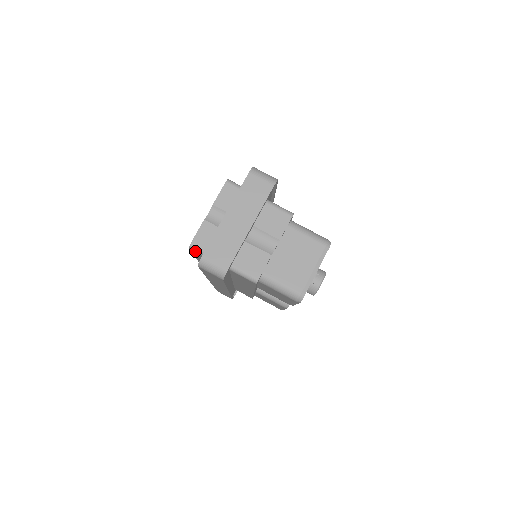
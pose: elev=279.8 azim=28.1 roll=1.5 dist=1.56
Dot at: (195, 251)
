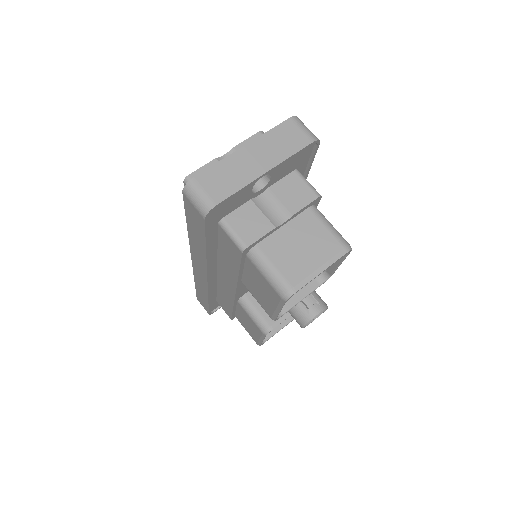
Dot at: occluded
